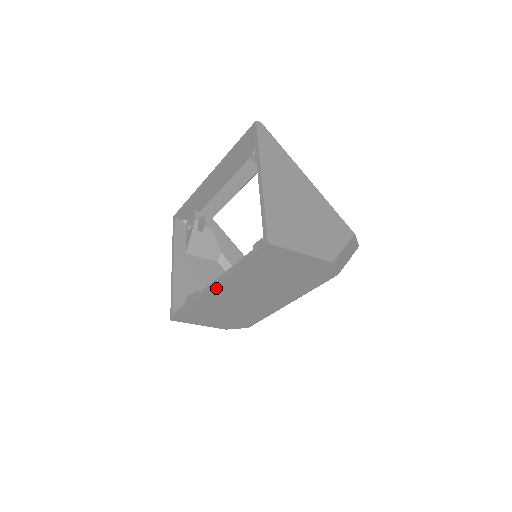
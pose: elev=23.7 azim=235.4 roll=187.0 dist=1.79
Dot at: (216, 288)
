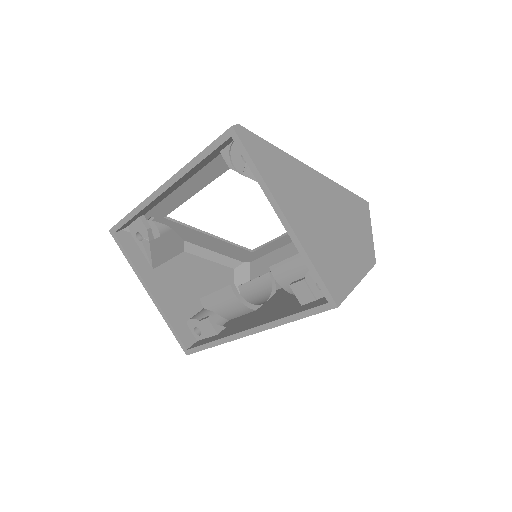
Dot at: occluded
